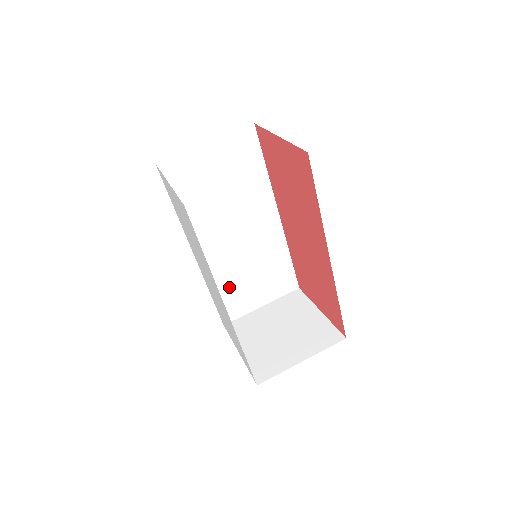
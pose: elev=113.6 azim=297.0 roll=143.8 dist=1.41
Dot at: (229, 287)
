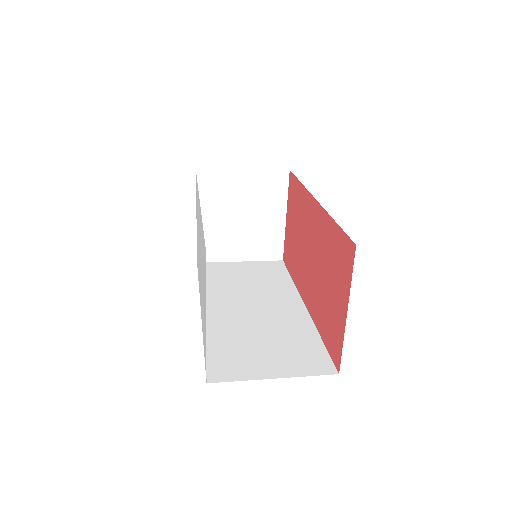
Dot at: (230, 345)
